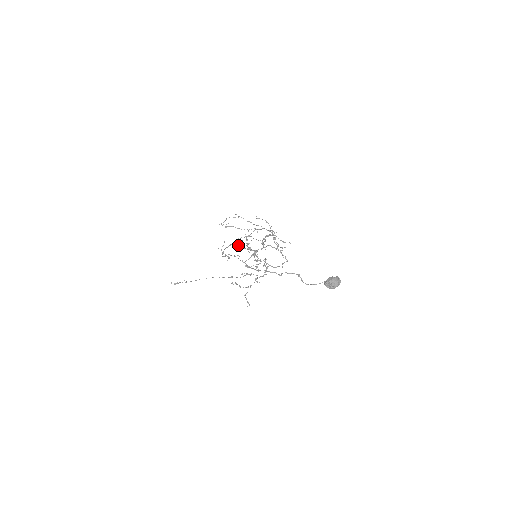
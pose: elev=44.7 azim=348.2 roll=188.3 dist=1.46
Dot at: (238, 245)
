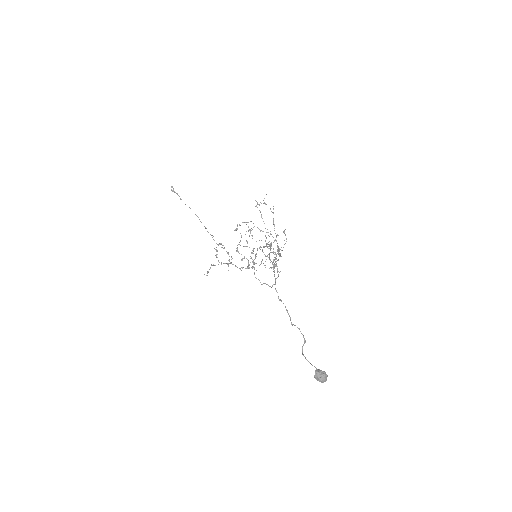
Dot at: (251, 230)
